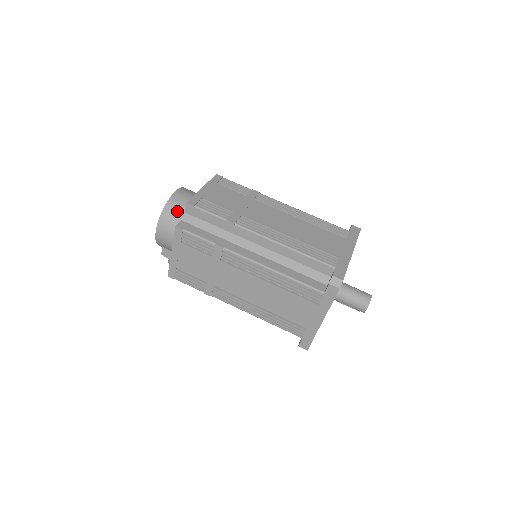
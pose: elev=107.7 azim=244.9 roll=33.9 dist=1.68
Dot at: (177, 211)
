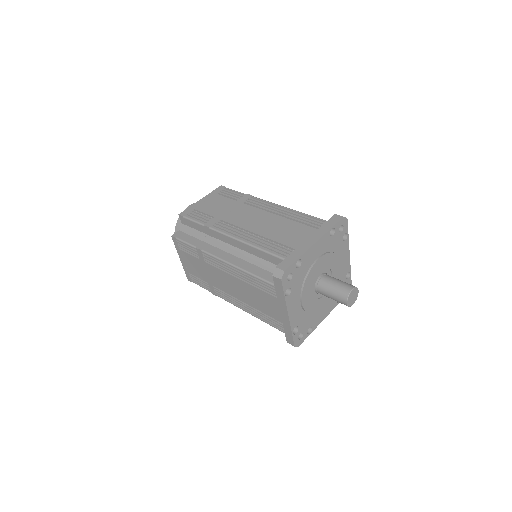
Dot at: occluded
